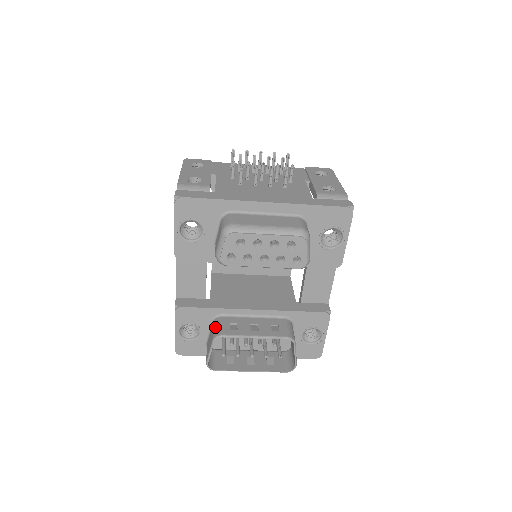
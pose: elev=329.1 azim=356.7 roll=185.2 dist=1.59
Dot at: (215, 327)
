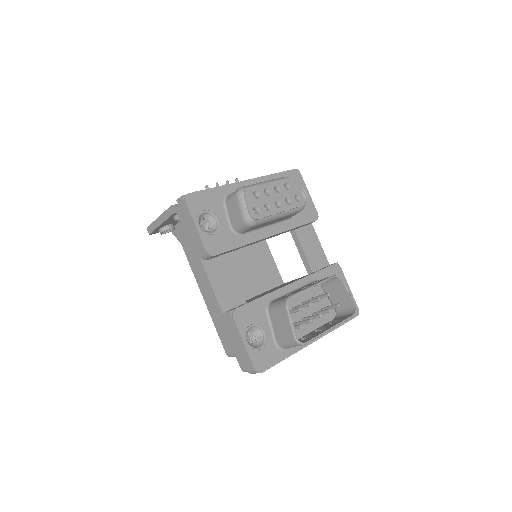
Dot at: (276, 304)
